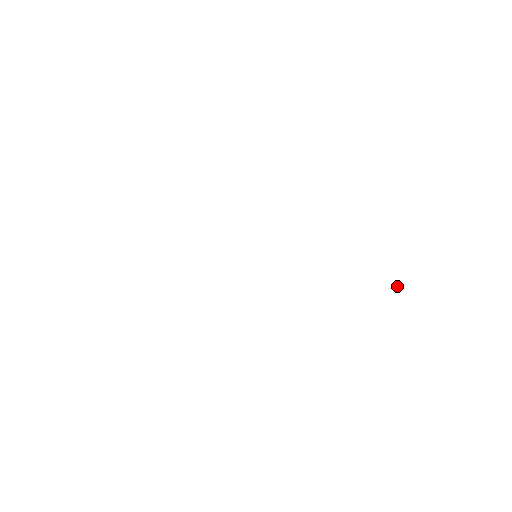
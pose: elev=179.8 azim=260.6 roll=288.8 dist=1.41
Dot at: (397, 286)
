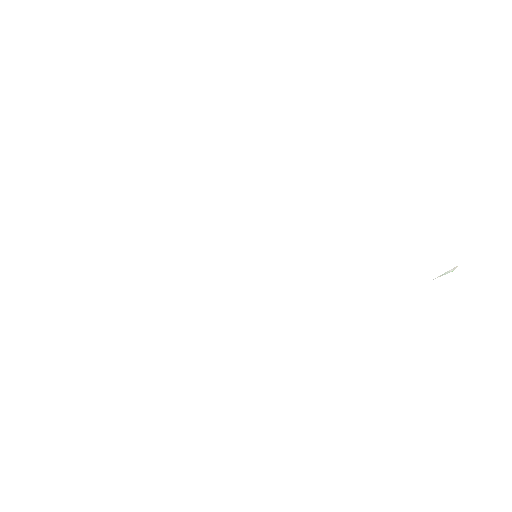
Dot at: (453, 269)
